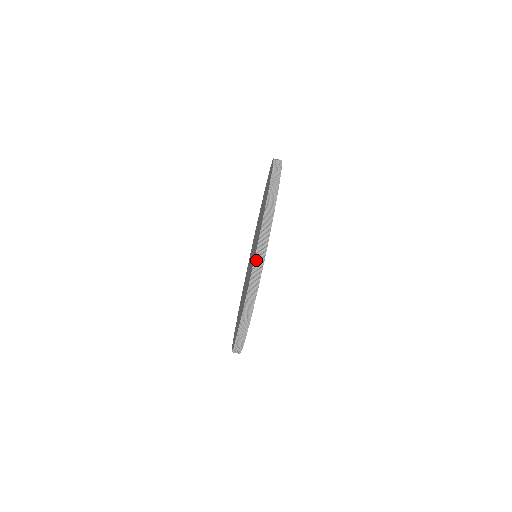
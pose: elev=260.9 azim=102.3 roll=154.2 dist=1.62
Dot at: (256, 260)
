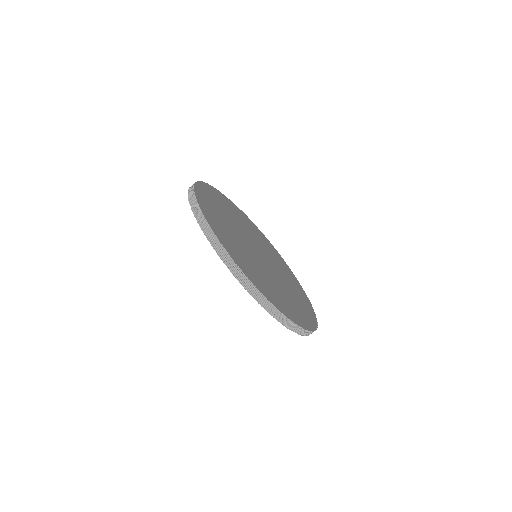
Dot at: (199, 221)
